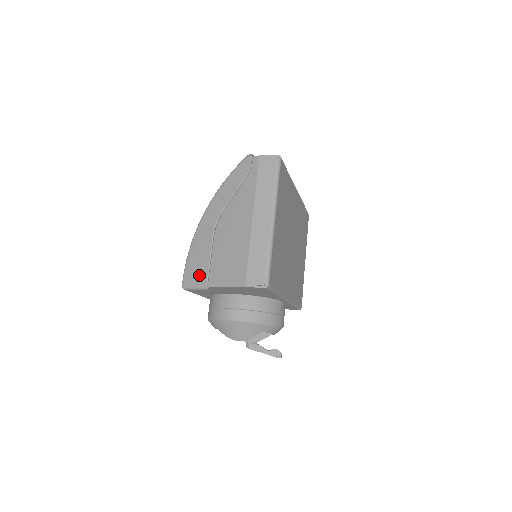
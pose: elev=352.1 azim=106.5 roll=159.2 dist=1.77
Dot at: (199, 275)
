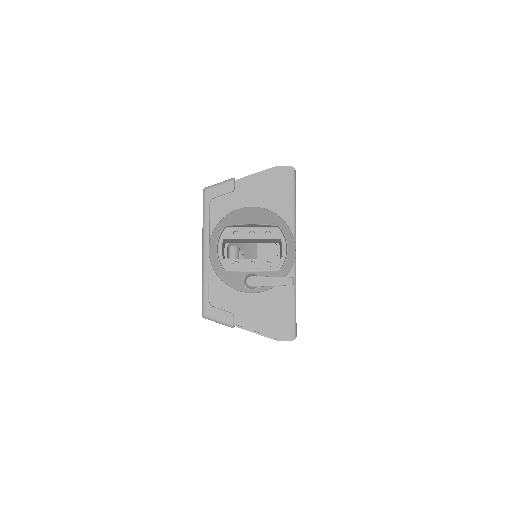
Dot at: occluded
